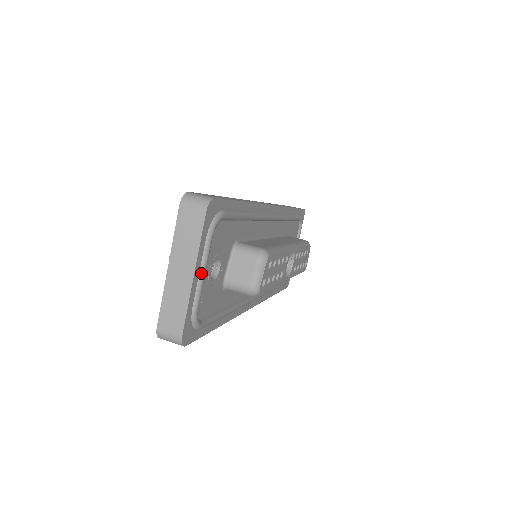
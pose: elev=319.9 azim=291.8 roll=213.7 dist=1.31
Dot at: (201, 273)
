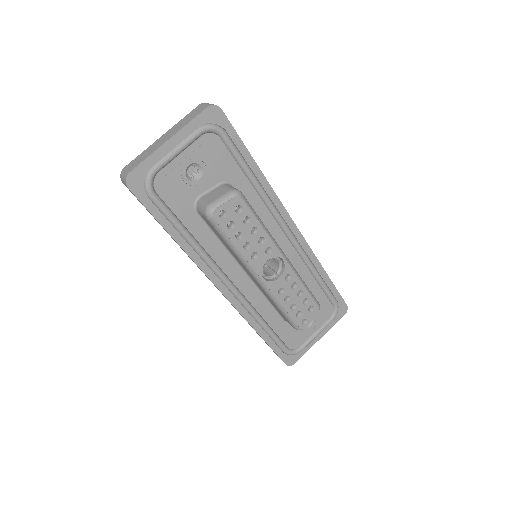
Dot at: (177, 147)
